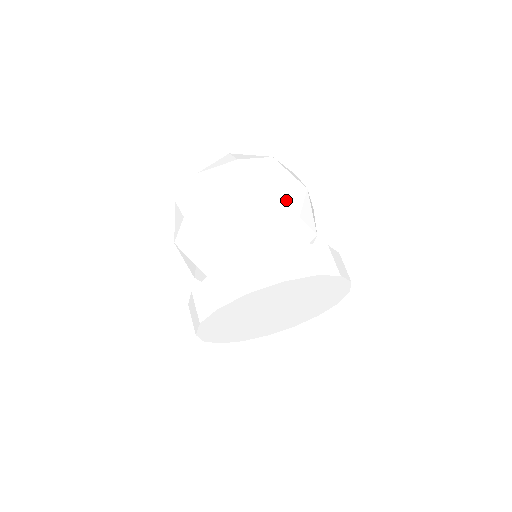
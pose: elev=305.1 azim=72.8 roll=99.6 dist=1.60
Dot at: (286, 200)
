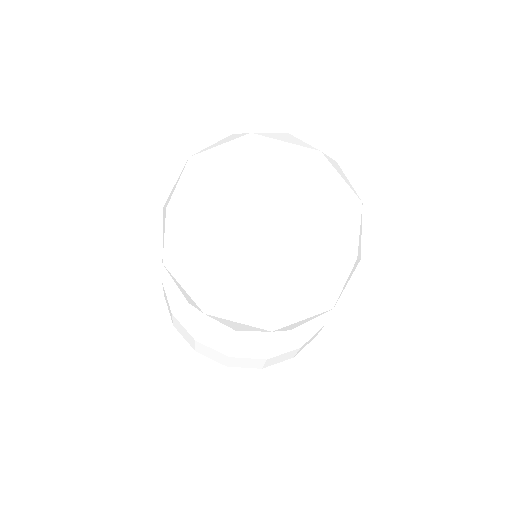
Dot at: occluded
